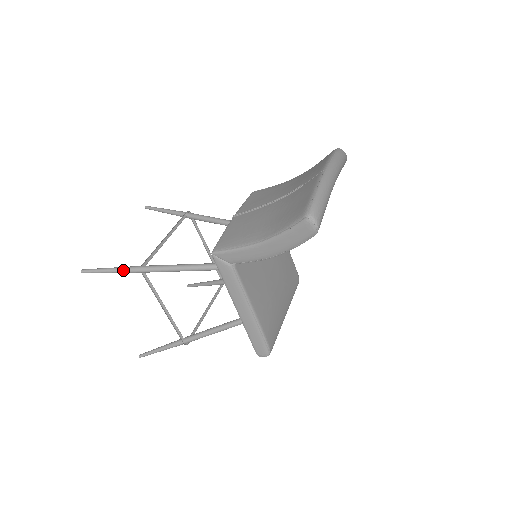
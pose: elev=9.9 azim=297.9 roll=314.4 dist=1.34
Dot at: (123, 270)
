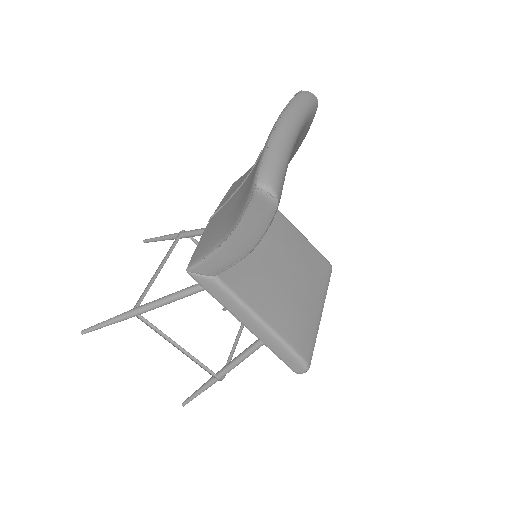
Dot at: (118, 319)
